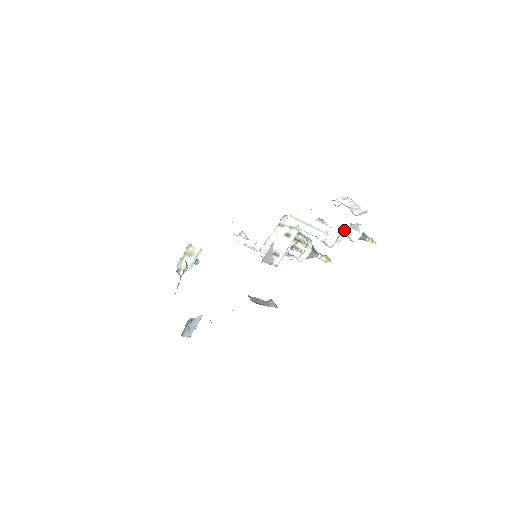
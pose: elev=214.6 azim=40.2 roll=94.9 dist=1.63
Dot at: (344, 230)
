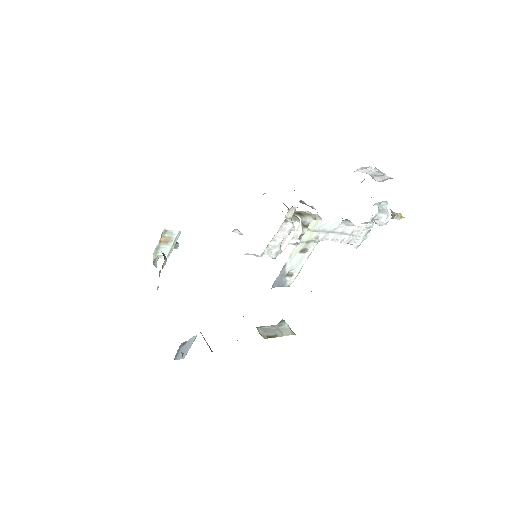
Dot at: (372, 222)
